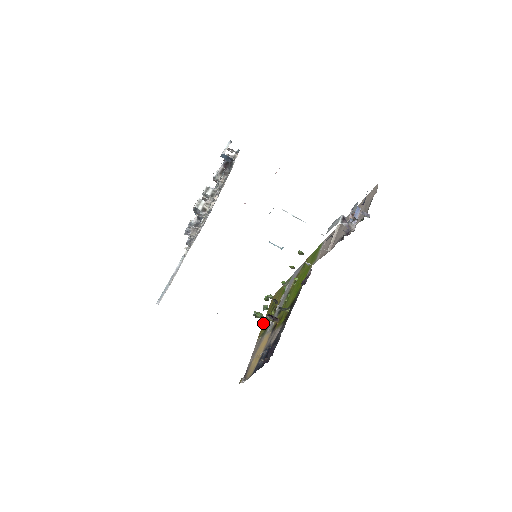
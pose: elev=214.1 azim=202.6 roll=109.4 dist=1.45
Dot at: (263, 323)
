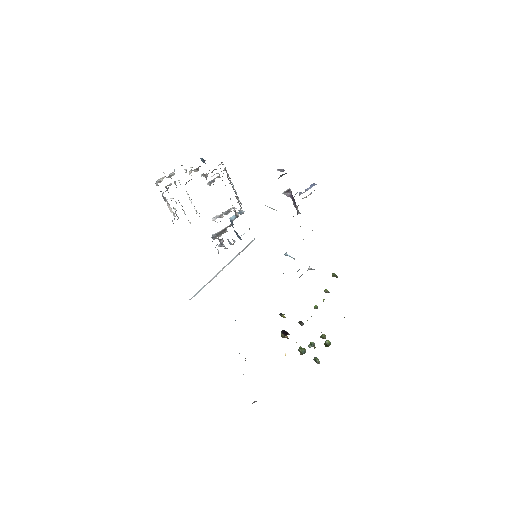
Dot at: occluded
